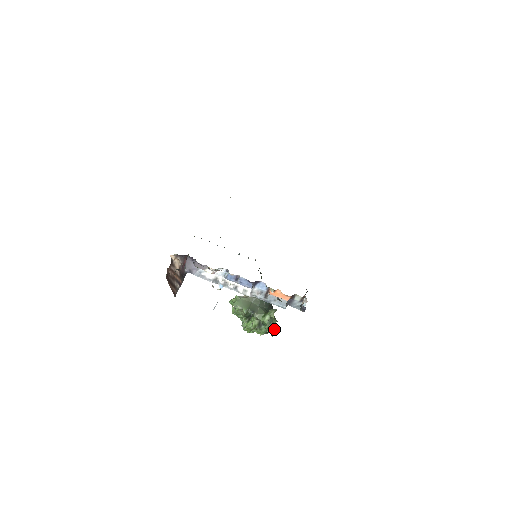
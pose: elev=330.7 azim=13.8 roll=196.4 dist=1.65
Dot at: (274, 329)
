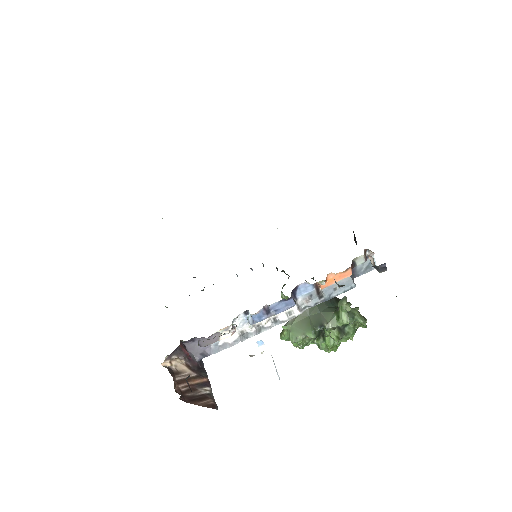
Dot at: (363, 320)
